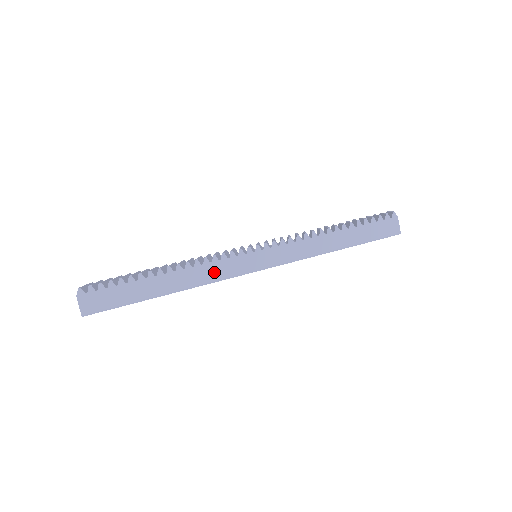
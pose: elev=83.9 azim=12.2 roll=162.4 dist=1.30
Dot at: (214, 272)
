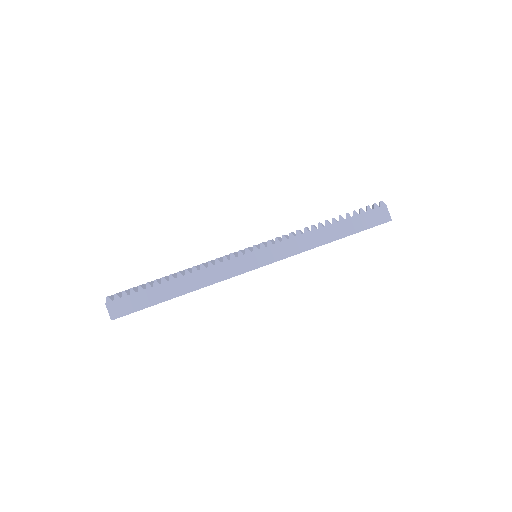
Dot at: (218, 273)
